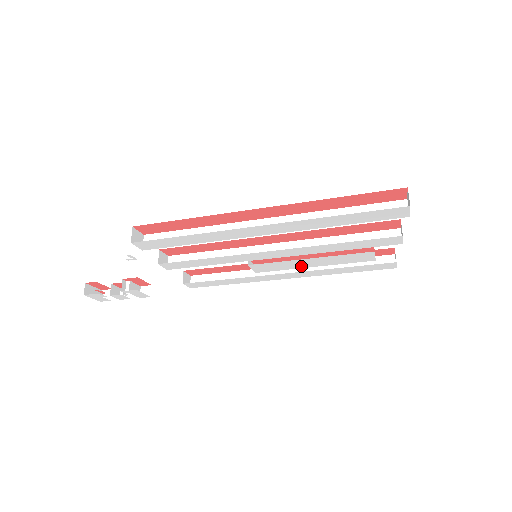
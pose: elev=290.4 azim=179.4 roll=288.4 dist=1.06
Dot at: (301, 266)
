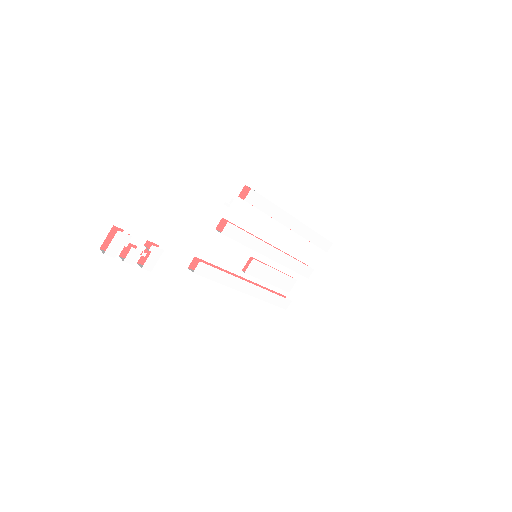
Dot at: (265, 278)
